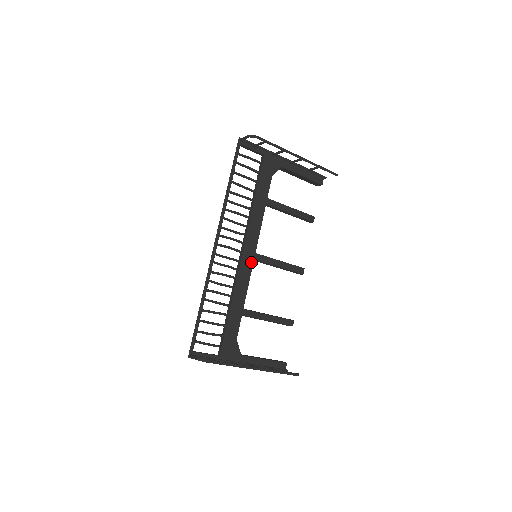
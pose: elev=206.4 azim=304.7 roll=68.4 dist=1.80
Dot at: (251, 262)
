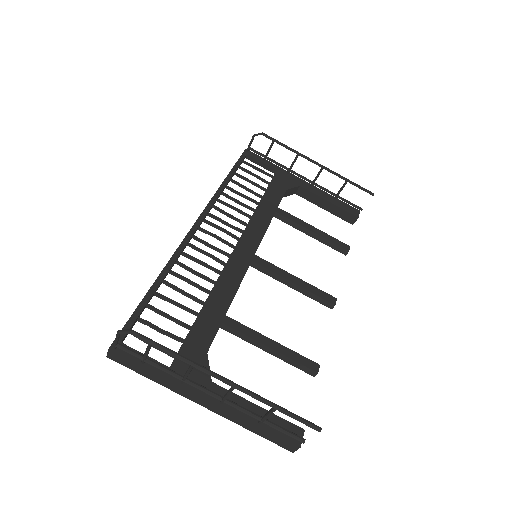
Dot at: (247, 261)
